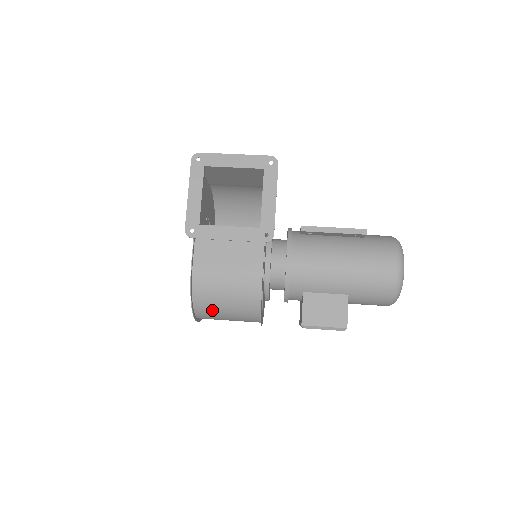
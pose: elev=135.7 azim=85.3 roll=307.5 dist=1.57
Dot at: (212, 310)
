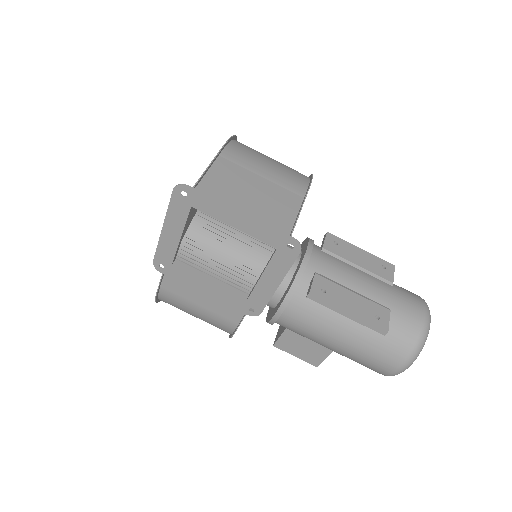
Dot at: occluded
